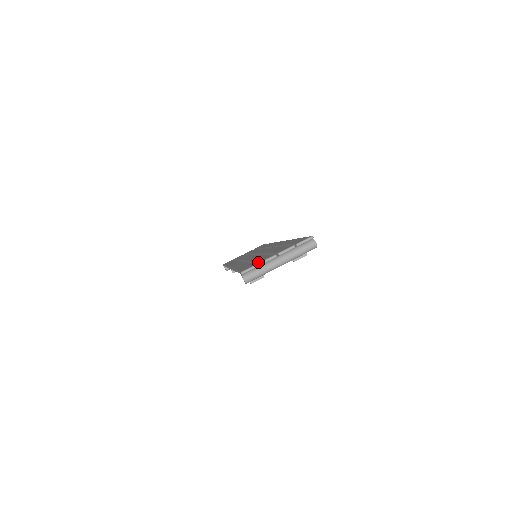
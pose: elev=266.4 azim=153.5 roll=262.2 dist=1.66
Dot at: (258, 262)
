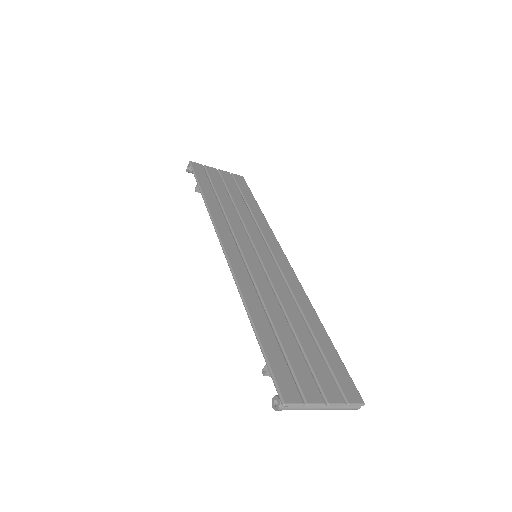
Dot at: (303, 393)
